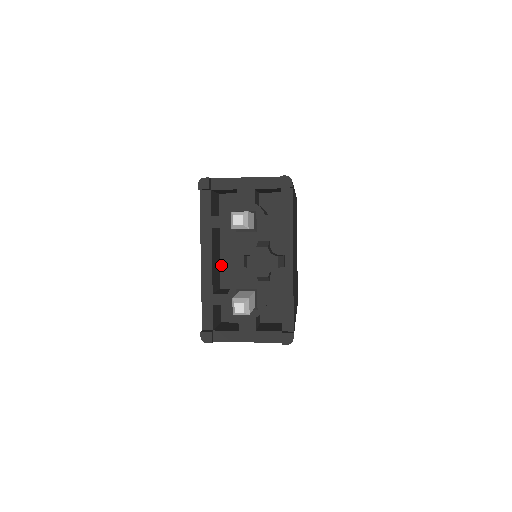
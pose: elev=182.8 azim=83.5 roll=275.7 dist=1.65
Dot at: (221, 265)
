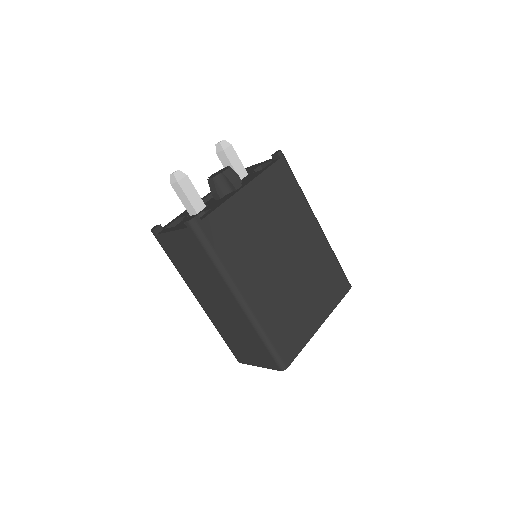
Dot at: occluded
